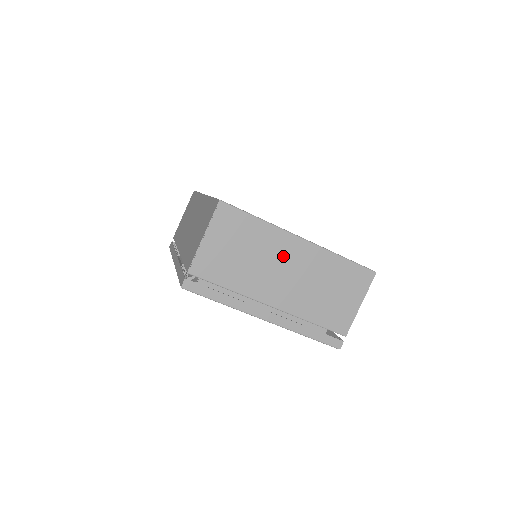
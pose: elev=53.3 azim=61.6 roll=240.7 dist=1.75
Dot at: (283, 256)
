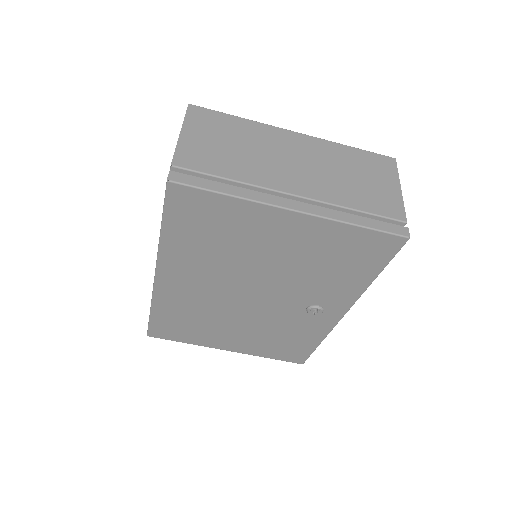
Dot at: (282, 147)
